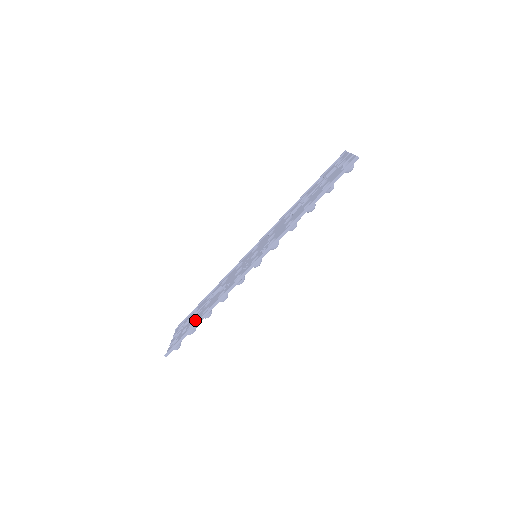
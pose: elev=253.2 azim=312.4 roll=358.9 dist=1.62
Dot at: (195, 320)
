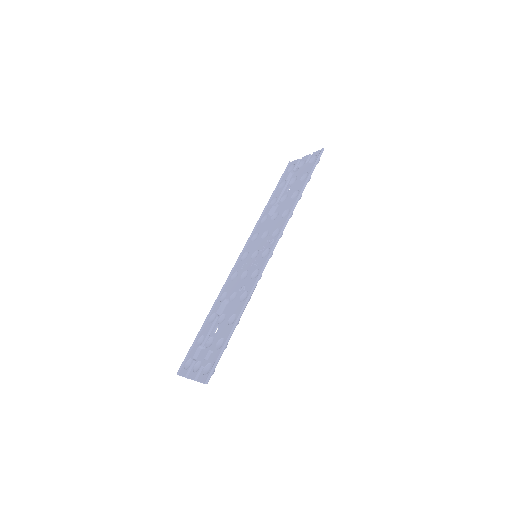
Dot at: (221, 335)
